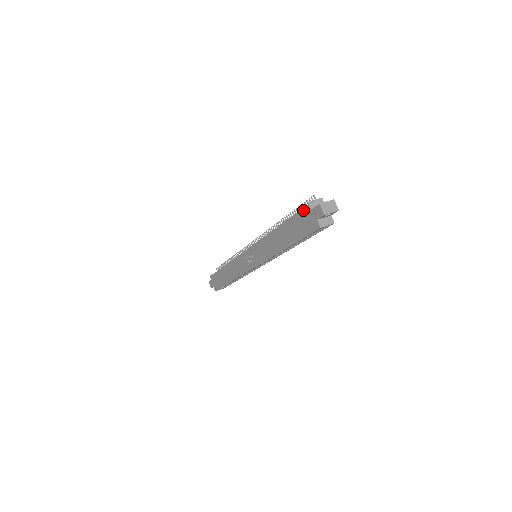
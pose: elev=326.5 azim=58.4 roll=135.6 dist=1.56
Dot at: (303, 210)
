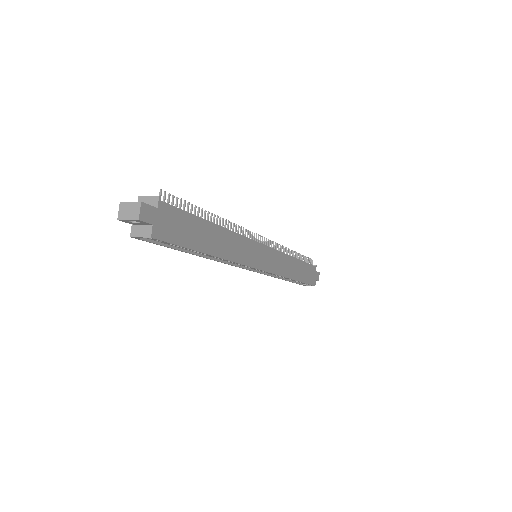
Dot at: occluded
